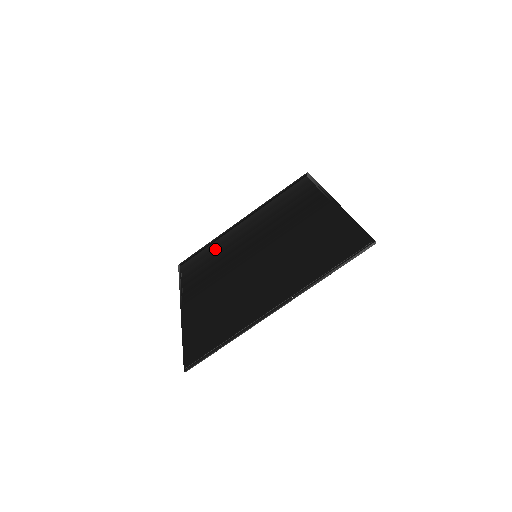
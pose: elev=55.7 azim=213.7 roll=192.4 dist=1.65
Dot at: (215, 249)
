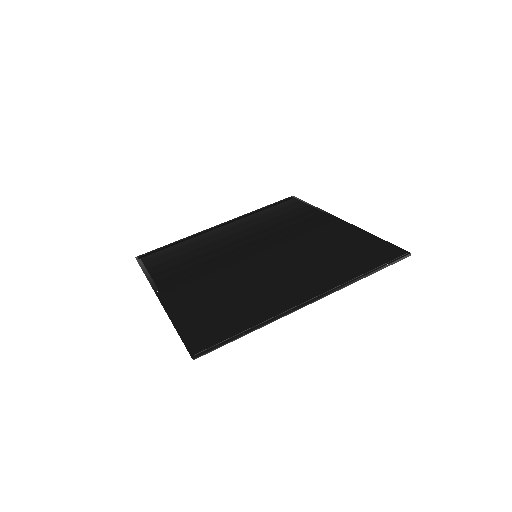
Dot at: (191, 246)
